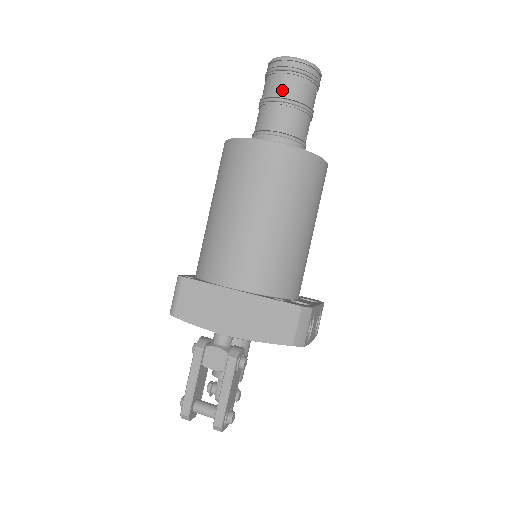
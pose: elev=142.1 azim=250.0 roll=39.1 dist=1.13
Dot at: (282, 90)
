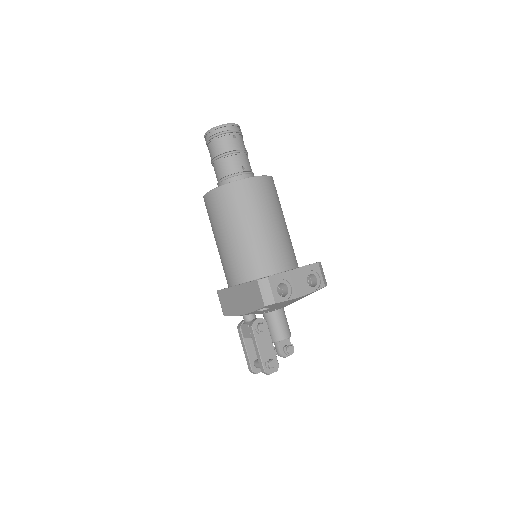
Dot at: (212, 154)
